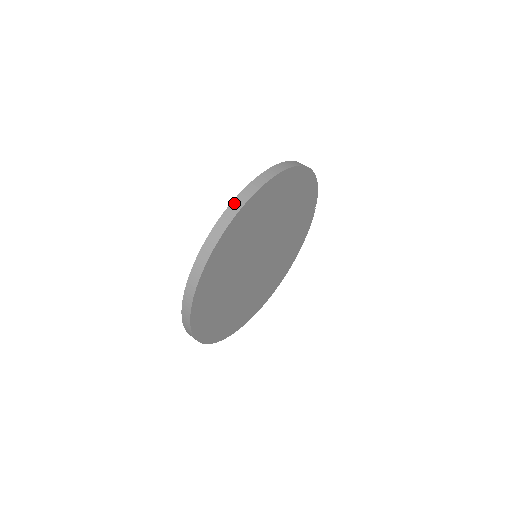
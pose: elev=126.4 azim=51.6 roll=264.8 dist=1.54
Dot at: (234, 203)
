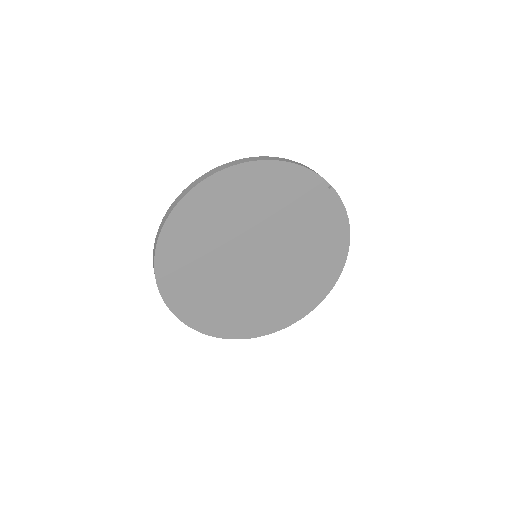
Dot at: (160, 226)
